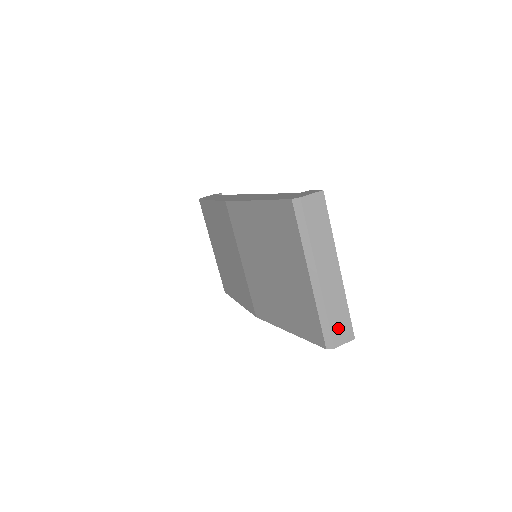
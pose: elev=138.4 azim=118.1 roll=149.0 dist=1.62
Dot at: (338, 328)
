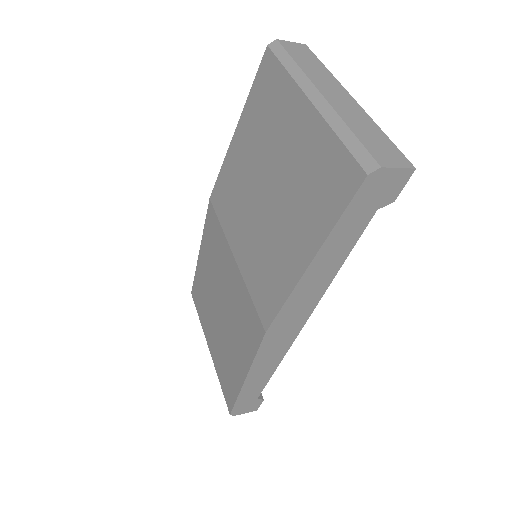
Dot at: (377, 148)
